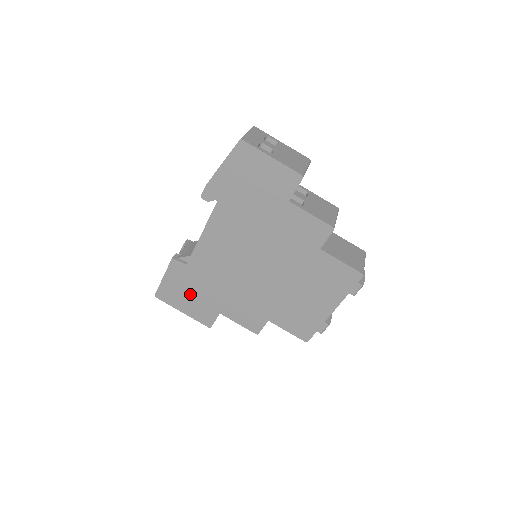
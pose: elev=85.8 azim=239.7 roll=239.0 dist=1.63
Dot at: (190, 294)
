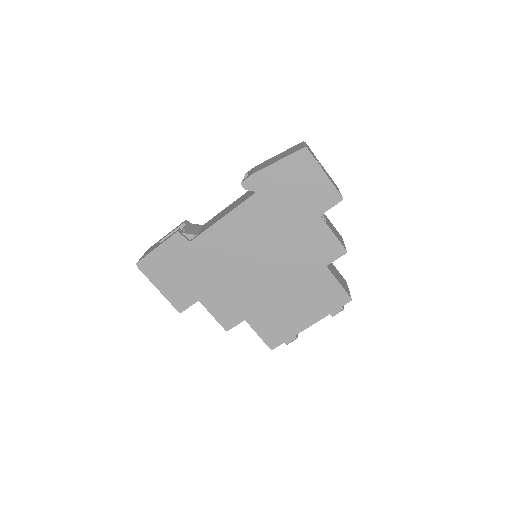
Dot at: (177, 273)
